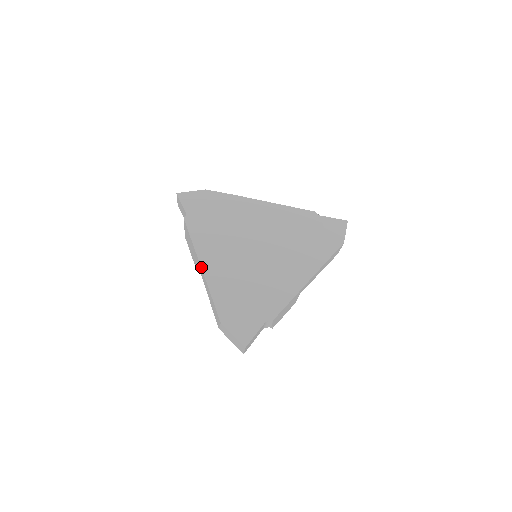
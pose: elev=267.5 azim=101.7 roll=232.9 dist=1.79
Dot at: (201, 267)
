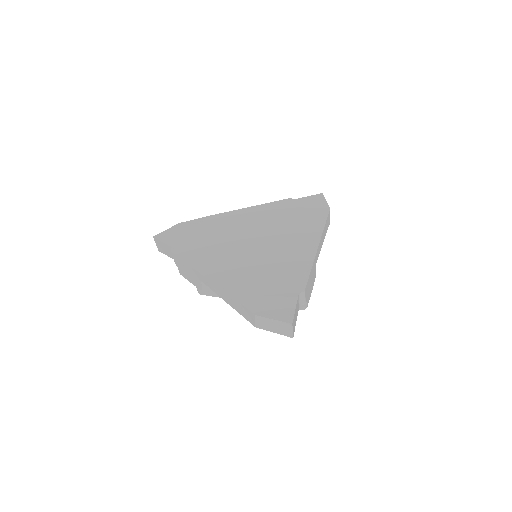
Dot at: (209, 280)
